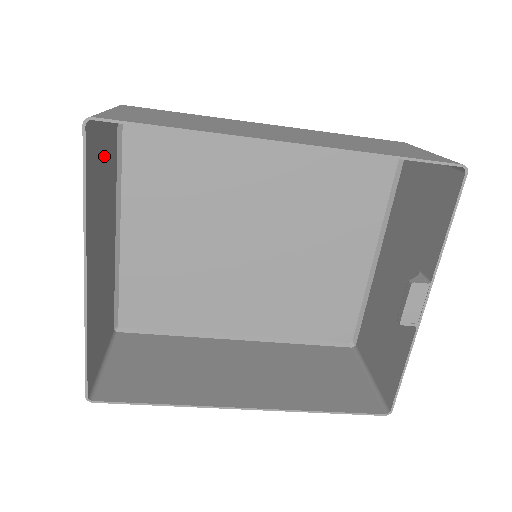
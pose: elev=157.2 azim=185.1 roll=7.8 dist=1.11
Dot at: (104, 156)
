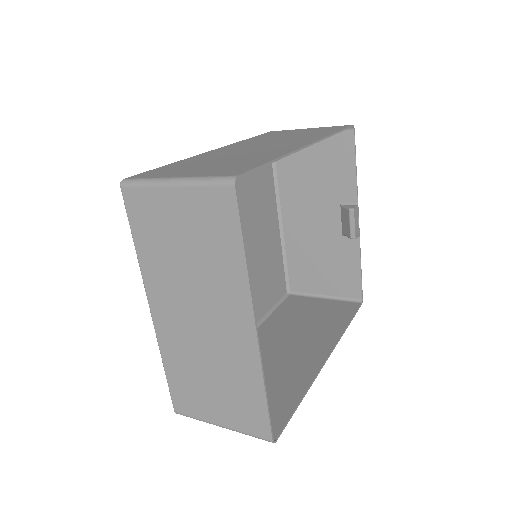
Dot at: (179, 225)
